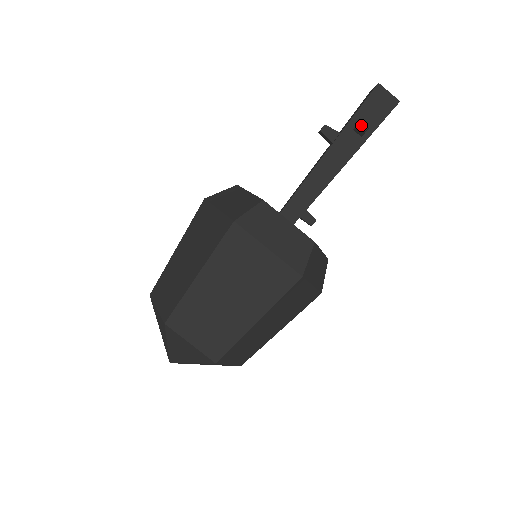
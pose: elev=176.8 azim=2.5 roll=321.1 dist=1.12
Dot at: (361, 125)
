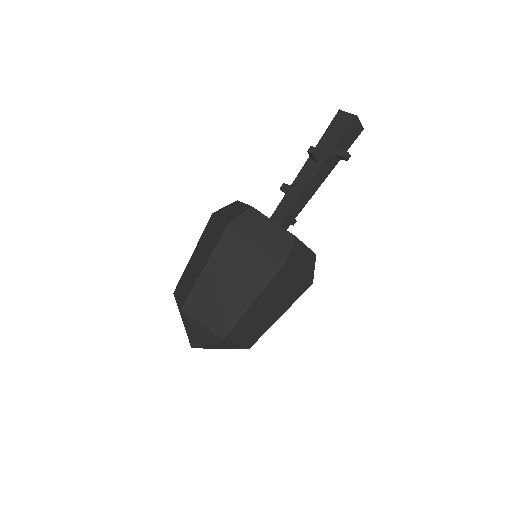
Dot at: (346, 157)
